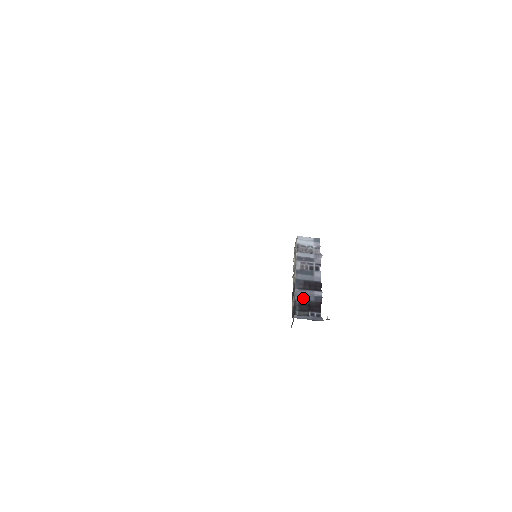
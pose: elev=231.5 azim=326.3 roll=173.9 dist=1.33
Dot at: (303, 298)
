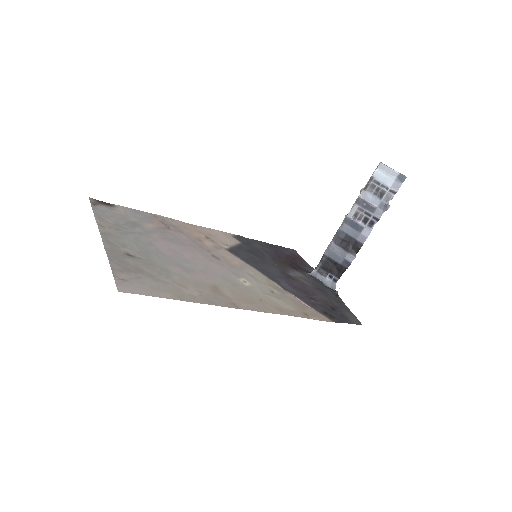
Dot at: (332, 256)
